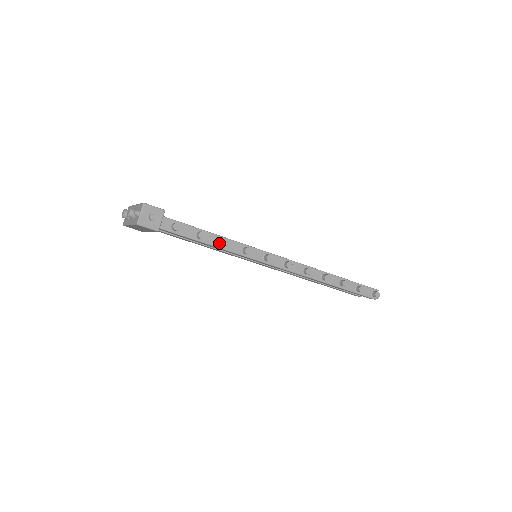
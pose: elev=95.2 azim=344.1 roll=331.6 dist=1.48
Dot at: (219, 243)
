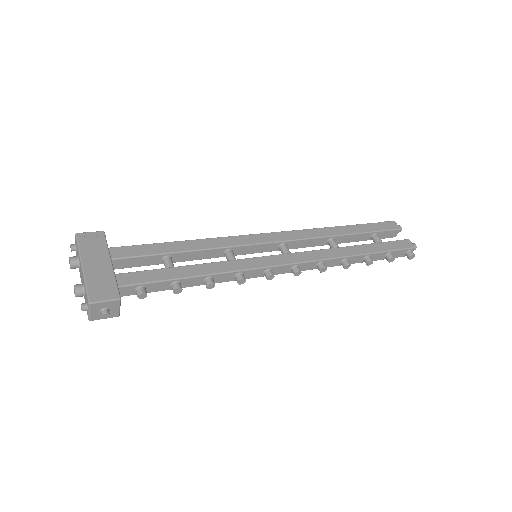
Dot at: (203, 282)
